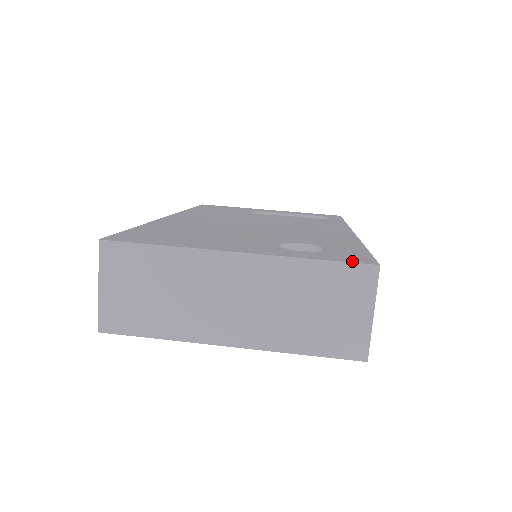
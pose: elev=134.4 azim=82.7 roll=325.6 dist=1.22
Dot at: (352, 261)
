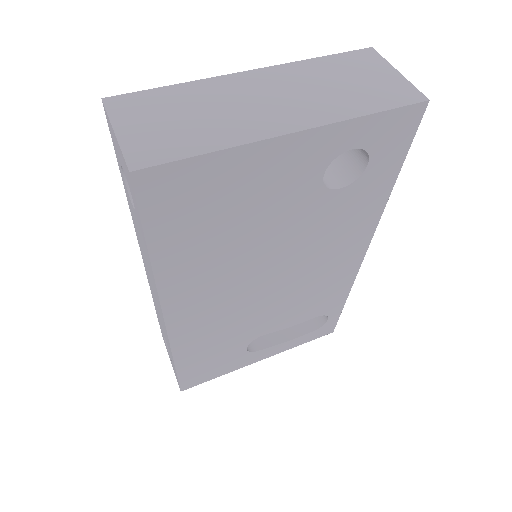
Dot at: (349, 56)
